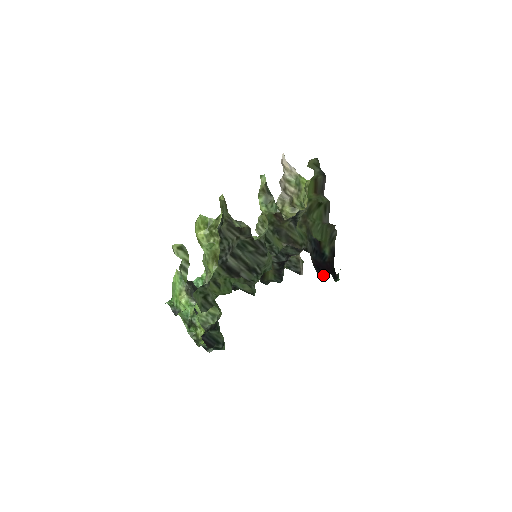
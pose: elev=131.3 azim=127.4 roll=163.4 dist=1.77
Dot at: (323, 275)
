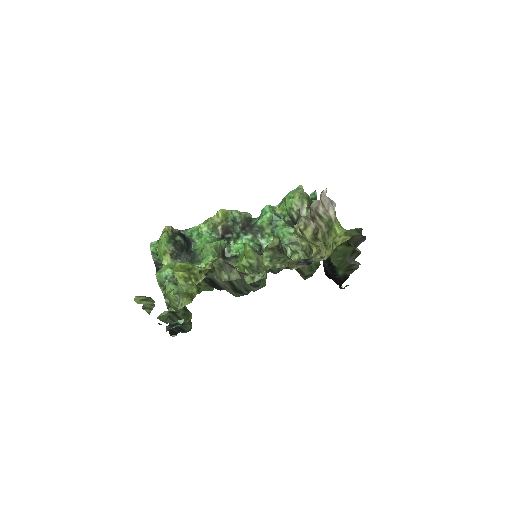
Dot at: (329, 278)
